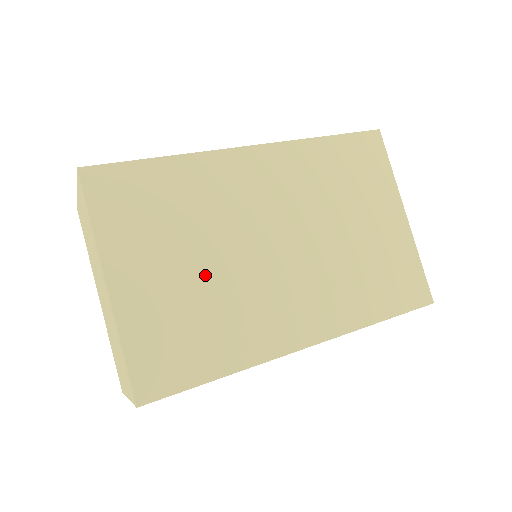
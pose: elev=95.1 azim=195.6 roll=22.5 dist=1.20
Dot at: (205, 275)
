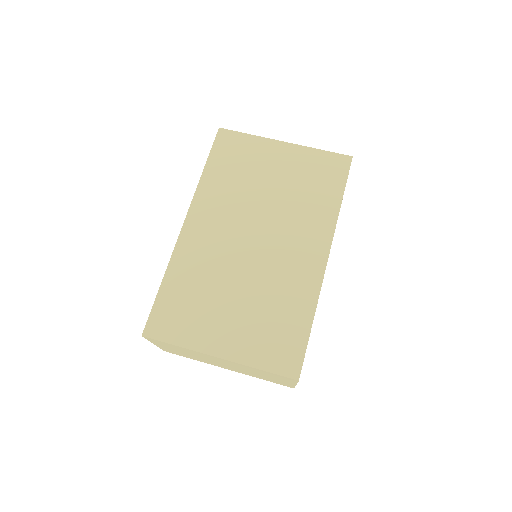
Dot at: (246, 297)
